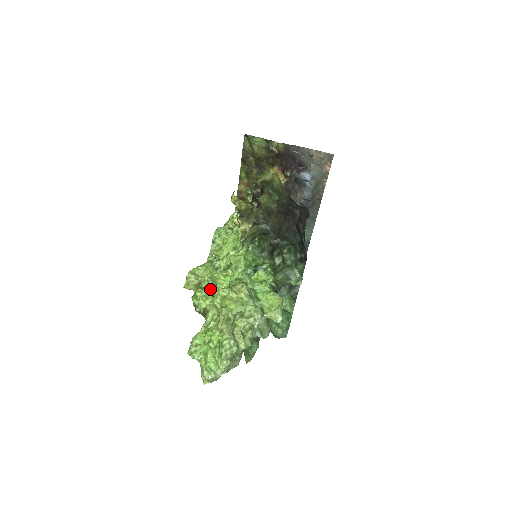
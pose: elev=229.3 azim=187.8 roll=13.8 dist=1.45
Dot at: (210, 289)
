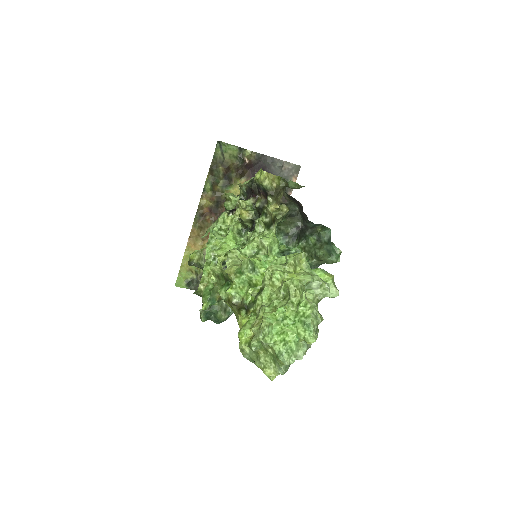
Dot at: (249, 273)
